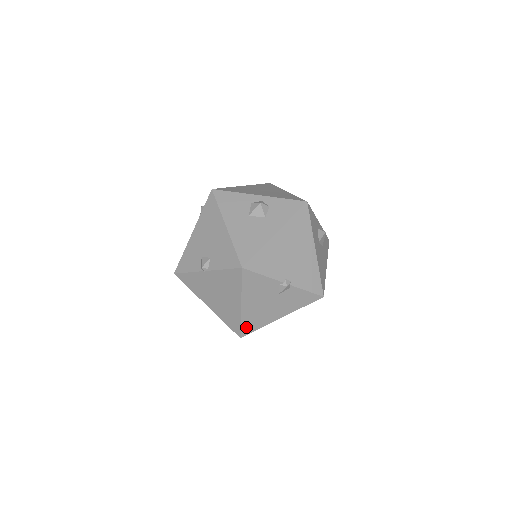
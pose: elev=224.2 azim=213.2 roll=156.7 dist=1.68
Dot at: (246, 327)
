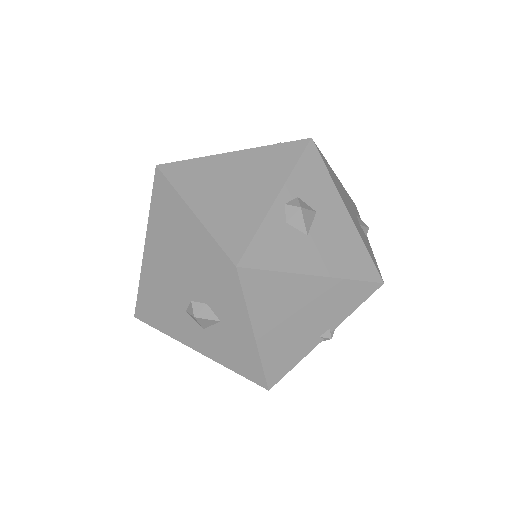
Dot at: occluded
